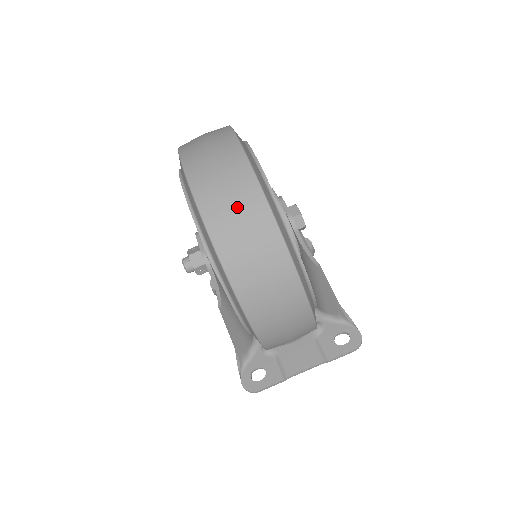
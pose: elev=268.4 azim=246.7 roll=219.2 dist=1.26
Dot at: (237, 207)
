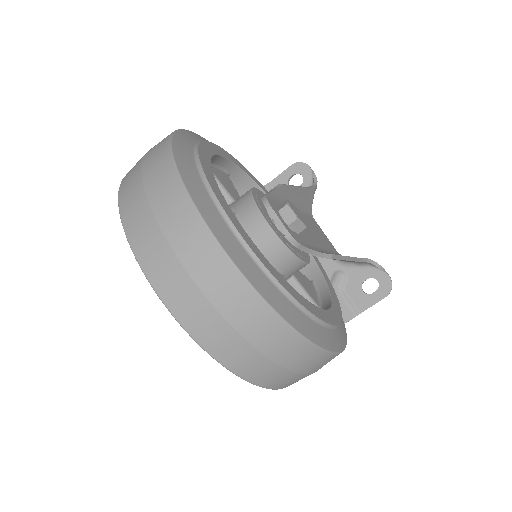
Dot at: (225, 313)
